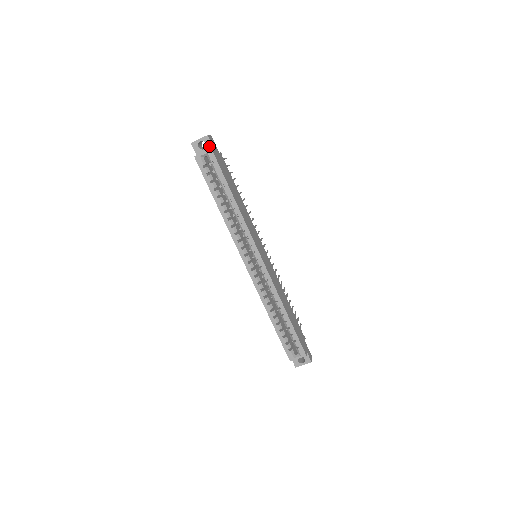
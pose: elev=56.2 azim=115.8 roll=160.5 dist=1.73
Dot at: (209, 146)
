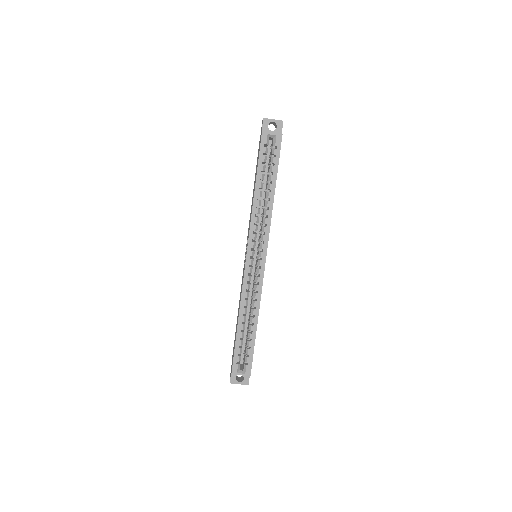
Dot at: (278, 131)
